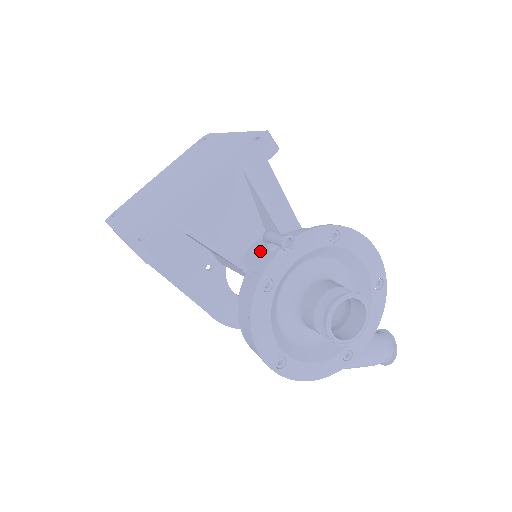
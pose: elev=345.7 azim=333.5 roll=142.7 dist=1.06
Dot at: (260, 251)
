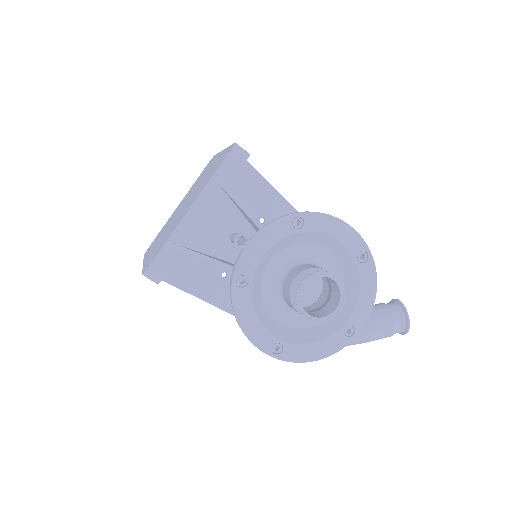
Dot at: occluded
